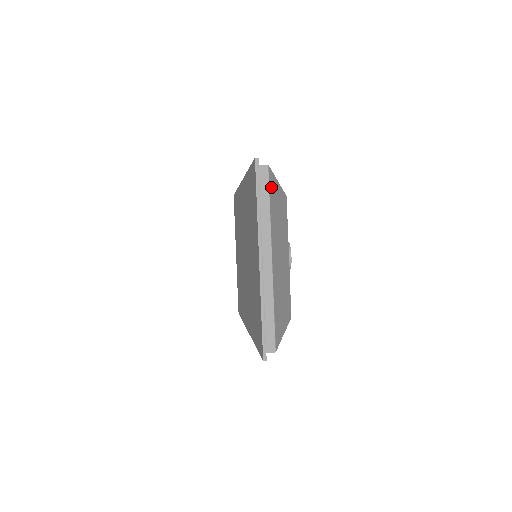
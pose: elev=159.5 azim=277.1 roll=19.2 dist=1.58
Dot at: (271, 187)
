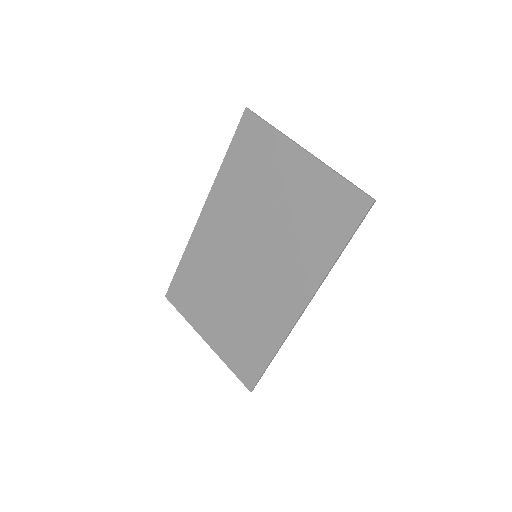
Dot at: occluded
